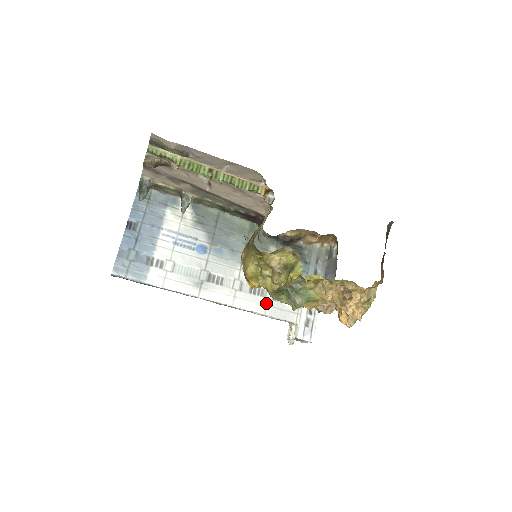
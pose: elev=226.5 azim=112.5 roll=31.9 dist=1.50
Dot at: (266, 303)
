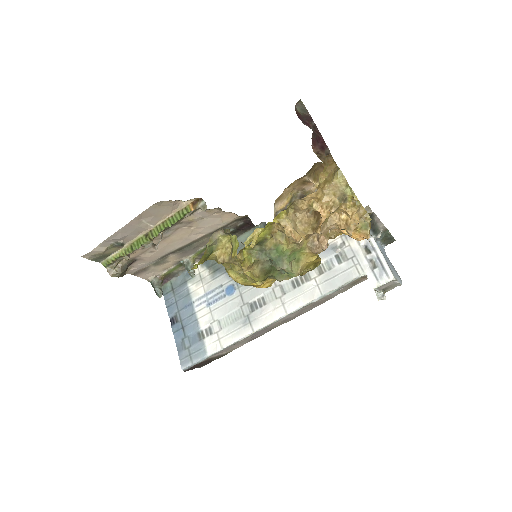
Dot at: (316, 284)
